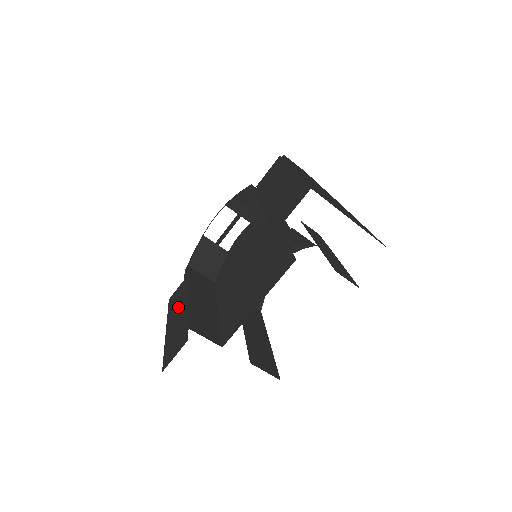
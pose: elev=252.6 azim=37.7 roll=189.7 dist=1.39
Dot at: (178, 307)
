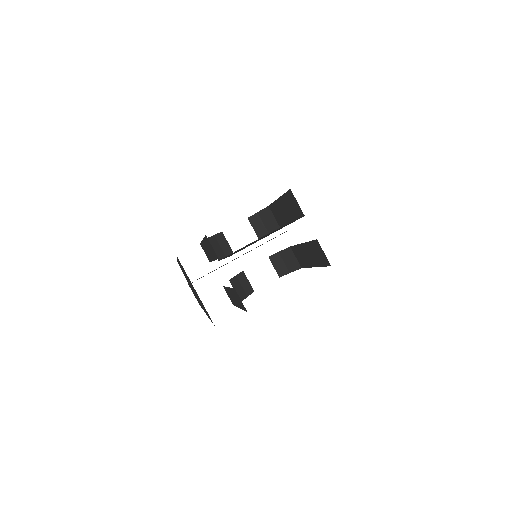
Dot at: occluded
